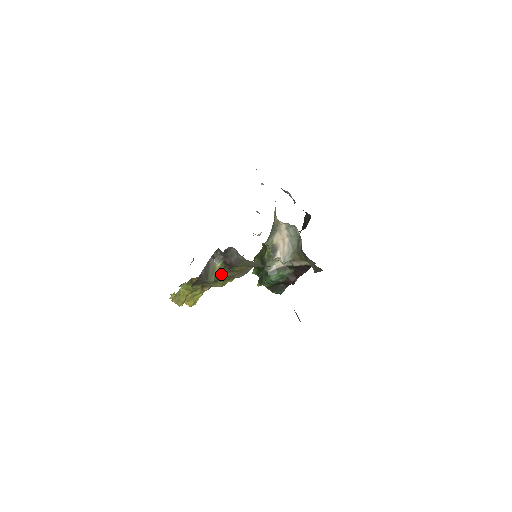
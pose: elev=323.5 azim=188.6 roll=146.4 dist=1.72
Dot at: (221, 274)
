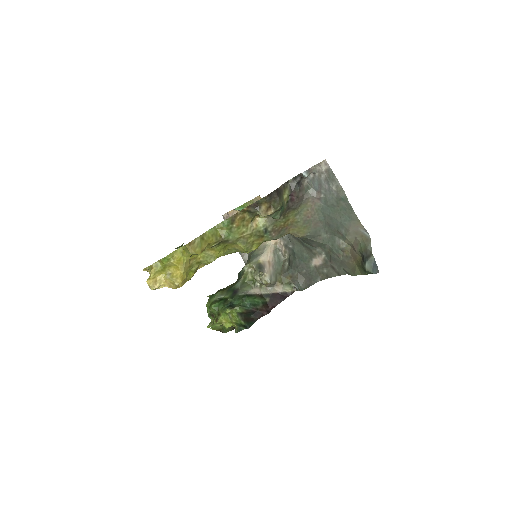
Dot at: (283, 207)
